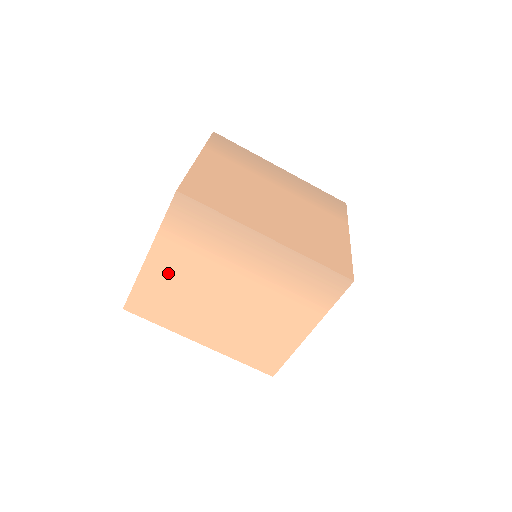
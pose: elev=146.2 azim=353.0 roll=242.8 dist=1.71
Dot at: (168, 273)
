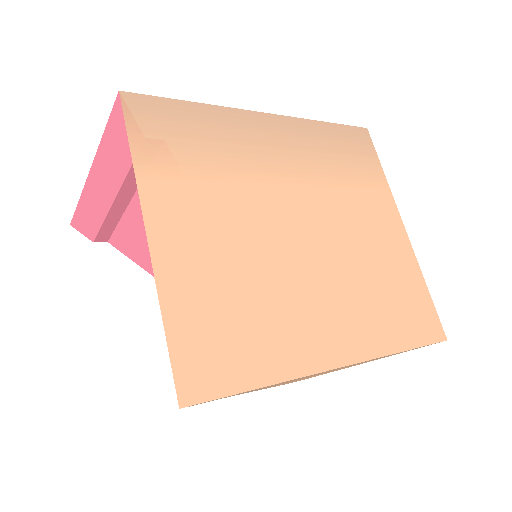
Dot at: (199, 246)
